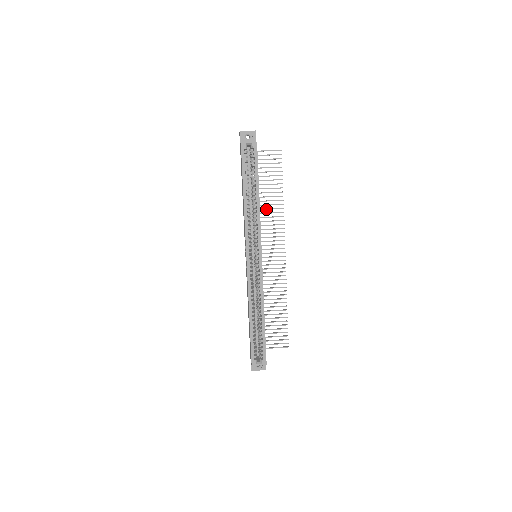
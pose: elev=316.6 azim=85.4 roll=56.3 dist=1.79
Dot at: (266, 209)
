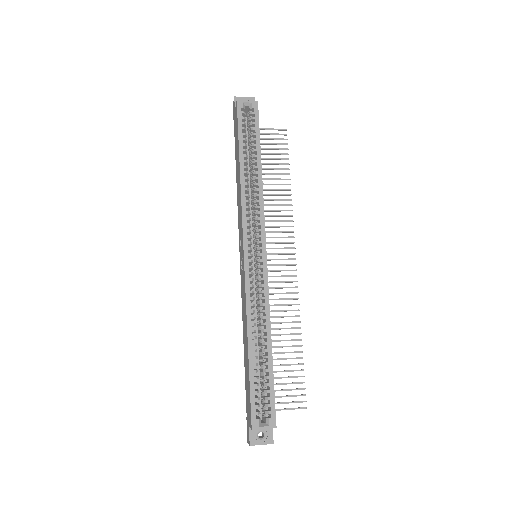
Dot at: (268, 200)
